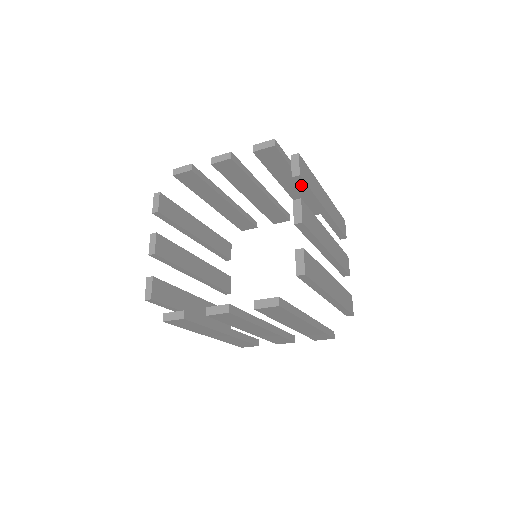
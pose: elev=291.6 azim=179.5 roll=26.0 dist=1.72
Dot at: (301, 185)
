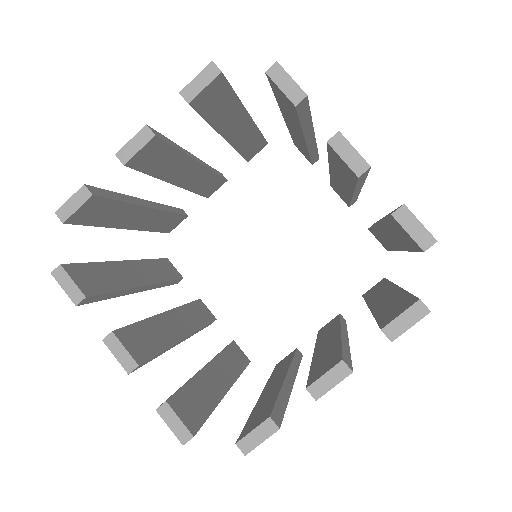
Dot at: occluded
